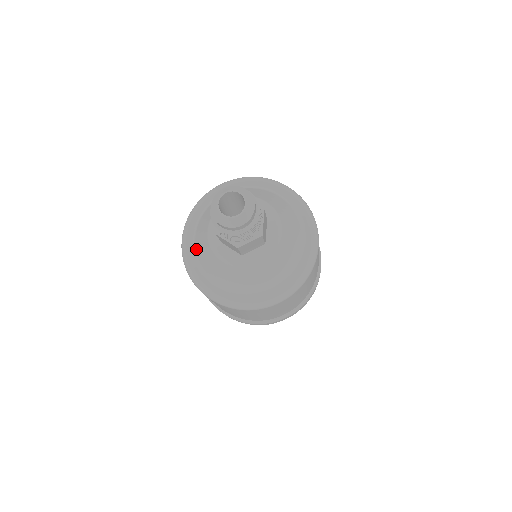
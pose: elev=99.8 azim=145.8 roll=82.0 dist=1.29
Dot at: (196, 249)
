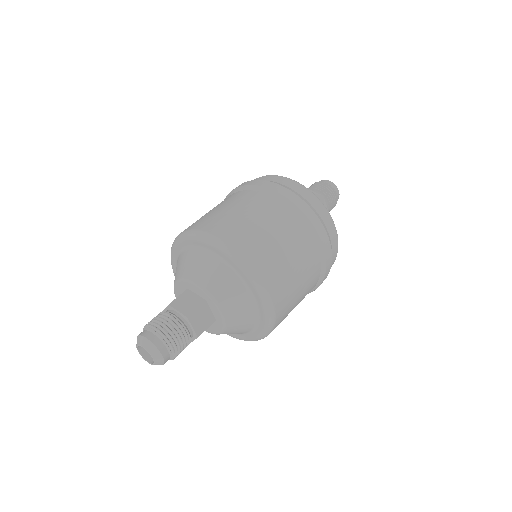
Dot at: occluded
